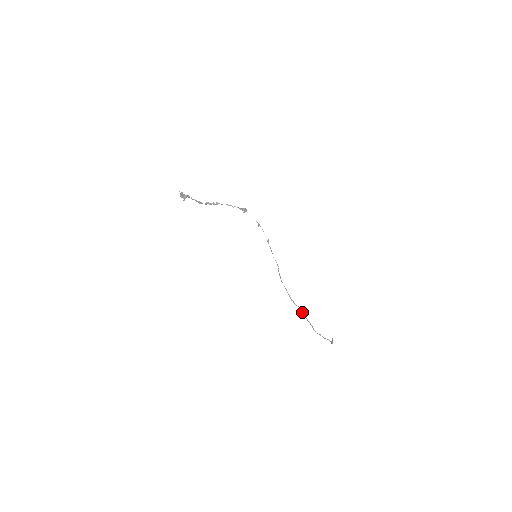
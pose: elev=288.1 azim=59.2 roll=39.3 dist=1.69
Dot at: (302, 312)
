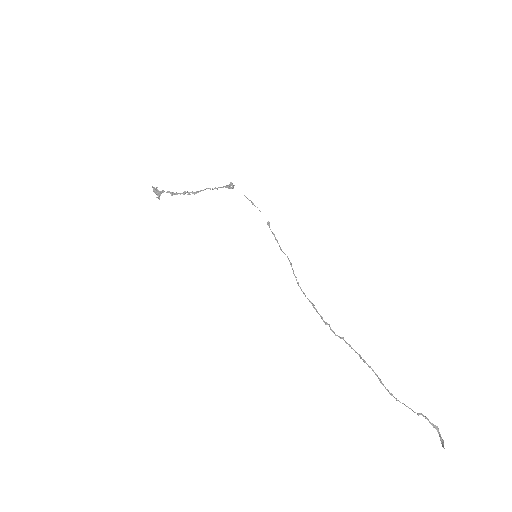
Dot at: (351, 347)
